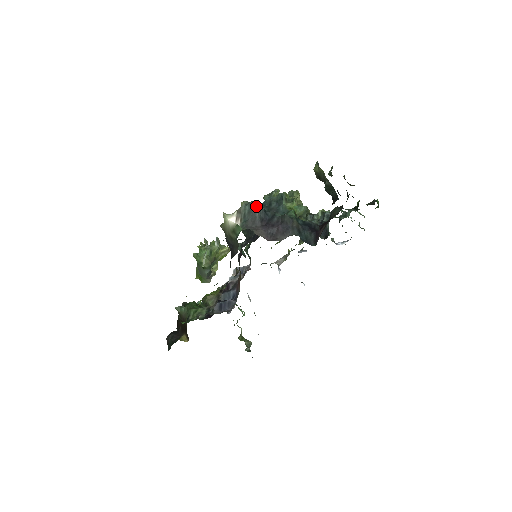
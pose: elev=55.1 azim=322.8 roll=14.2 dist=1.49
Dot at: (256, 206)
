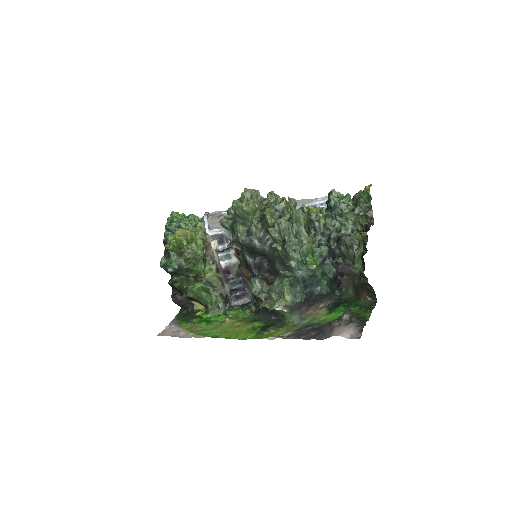
Dot at: (302, 301)
